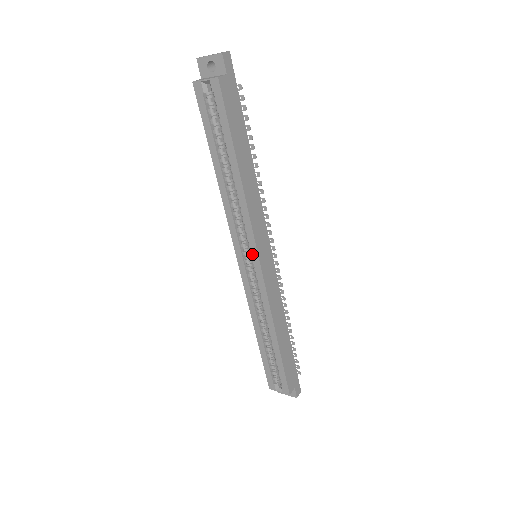
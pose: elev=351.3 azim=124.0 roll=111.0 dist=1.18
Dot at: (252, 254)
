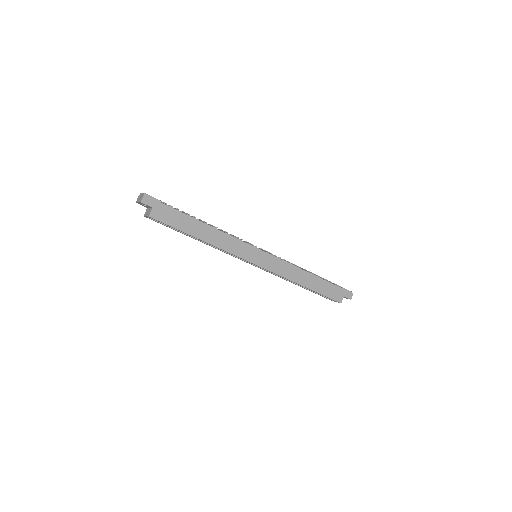
Dot at: (249, 262)
